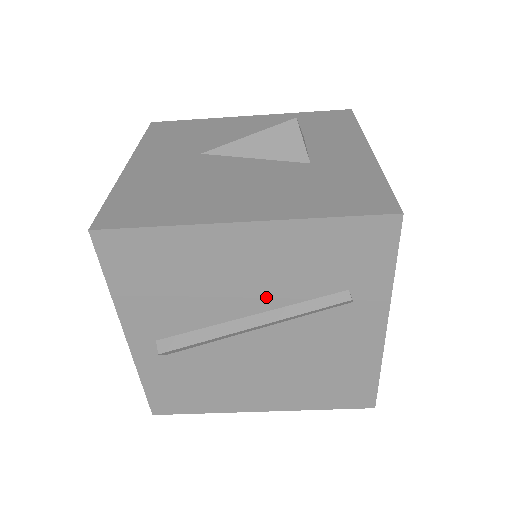
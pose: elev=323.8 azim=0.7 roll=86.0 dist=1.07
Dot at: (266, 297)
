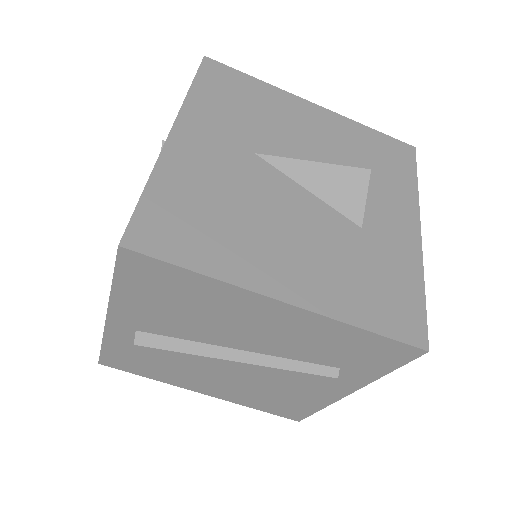
Dot at: (264, 346)
